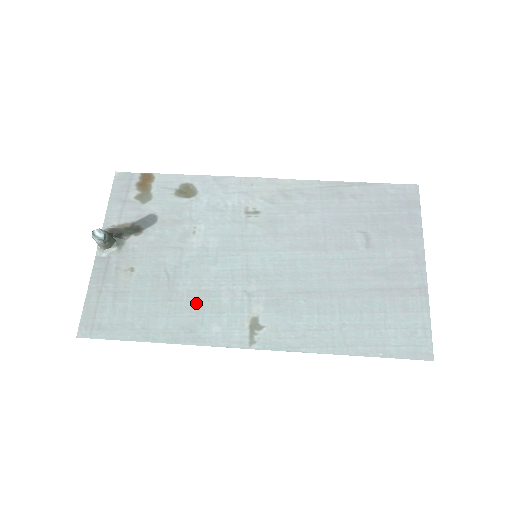
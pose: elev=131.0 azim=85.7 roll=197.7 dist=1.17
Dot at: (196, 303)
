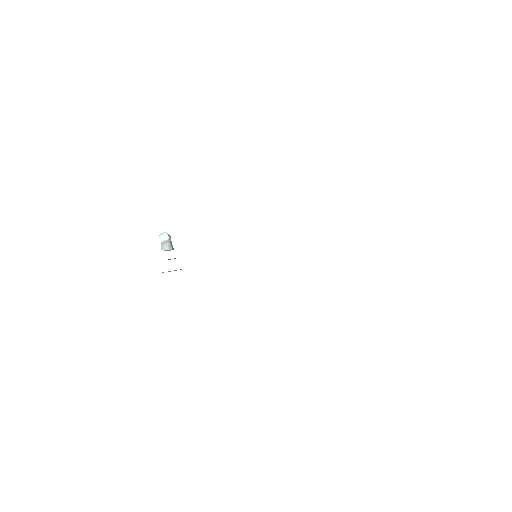
Dot at: occluded
